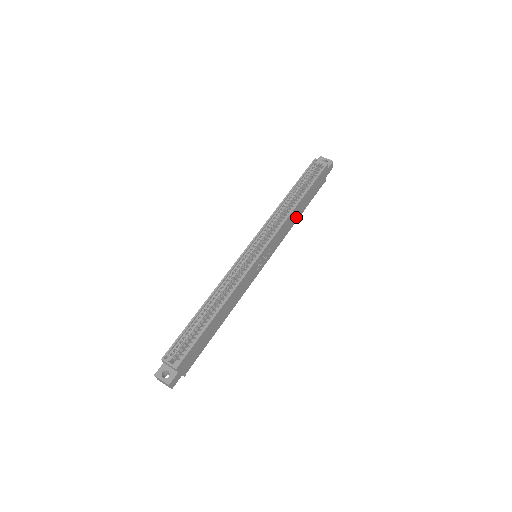
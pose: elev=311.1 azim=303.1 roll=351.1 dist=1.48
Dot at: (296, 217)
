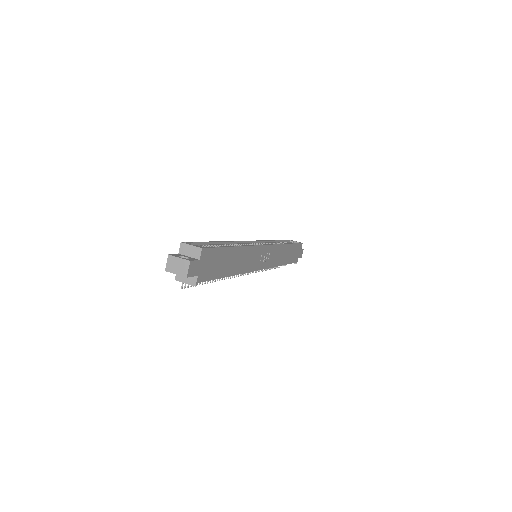
Dot at: (282, 260)
